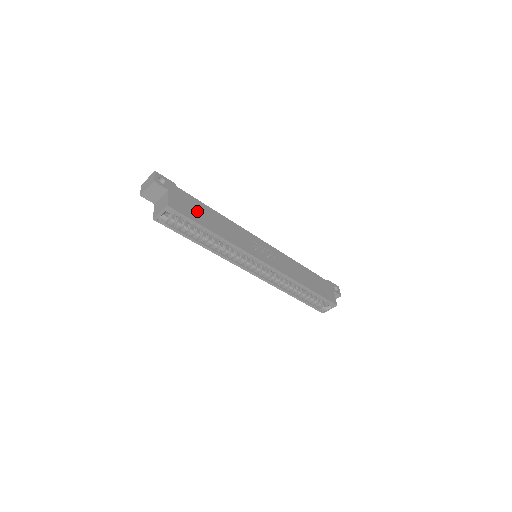
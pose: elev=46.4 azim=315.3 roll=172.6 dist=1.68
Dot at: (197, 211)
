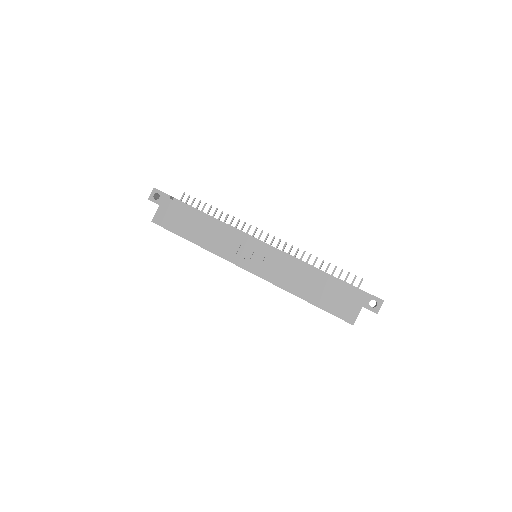
Dot at: (182, 221)
